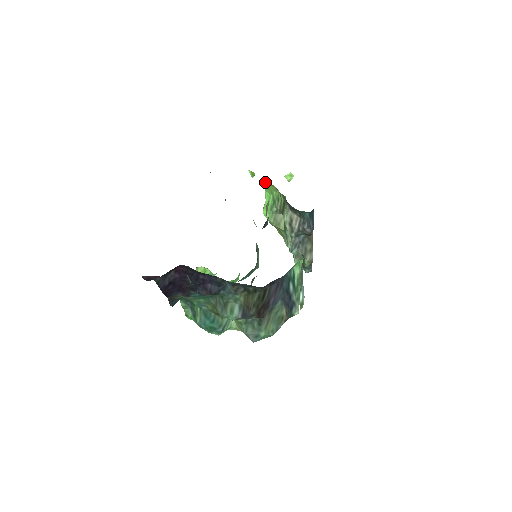
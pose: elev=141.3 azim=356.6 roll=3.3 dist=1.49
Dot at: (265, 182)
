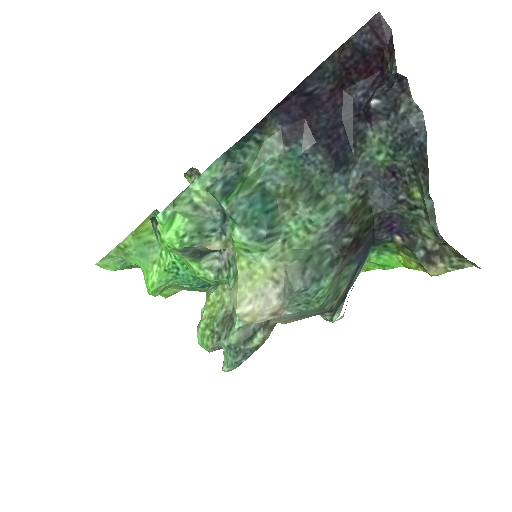
Dot at: occluded
